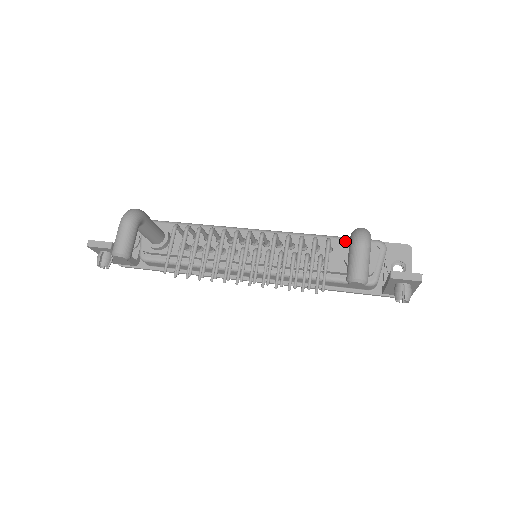
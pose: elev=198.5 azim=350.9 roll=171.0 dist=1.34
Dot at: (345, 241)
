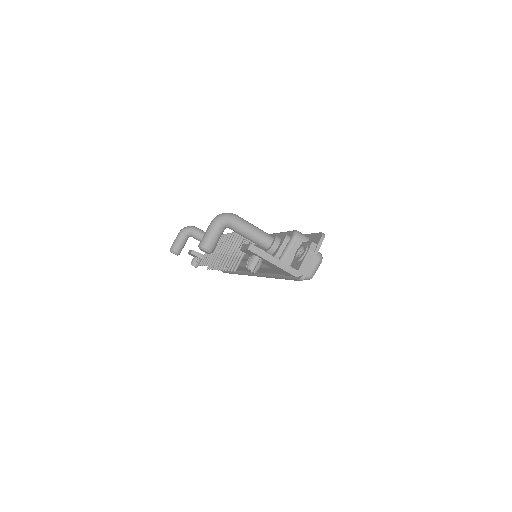
Dot at: occluded
